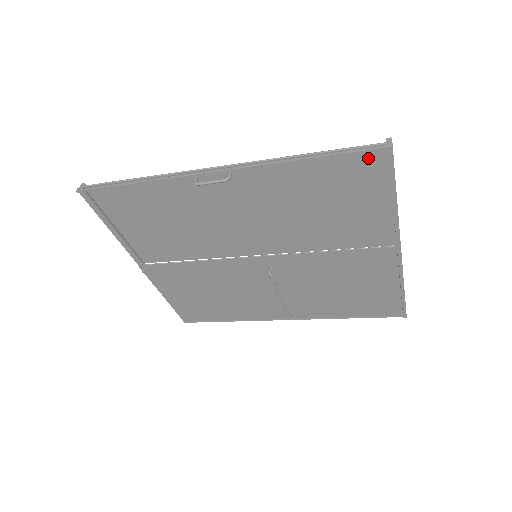
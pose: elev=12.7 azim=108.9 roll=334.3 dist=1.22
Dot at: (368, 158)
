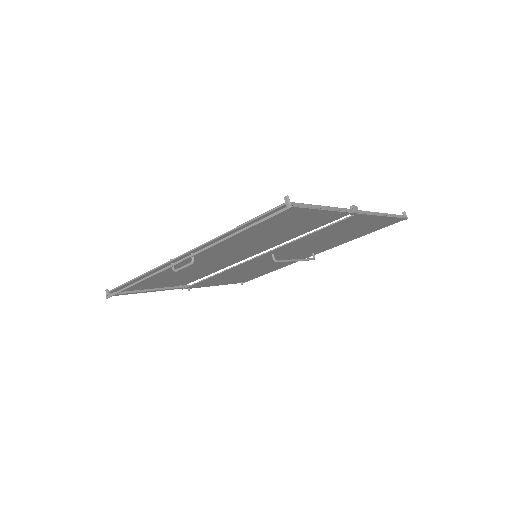
Dot at: occluded
